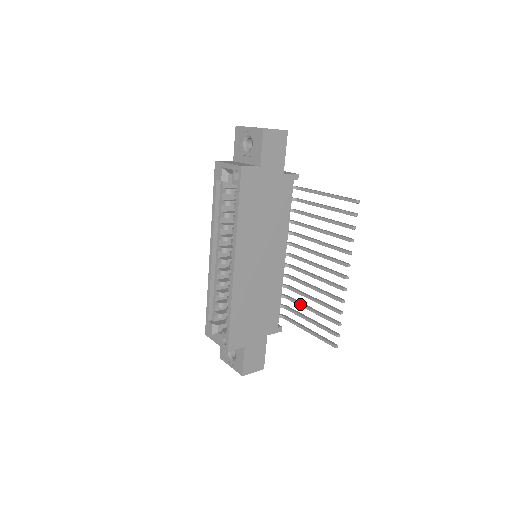
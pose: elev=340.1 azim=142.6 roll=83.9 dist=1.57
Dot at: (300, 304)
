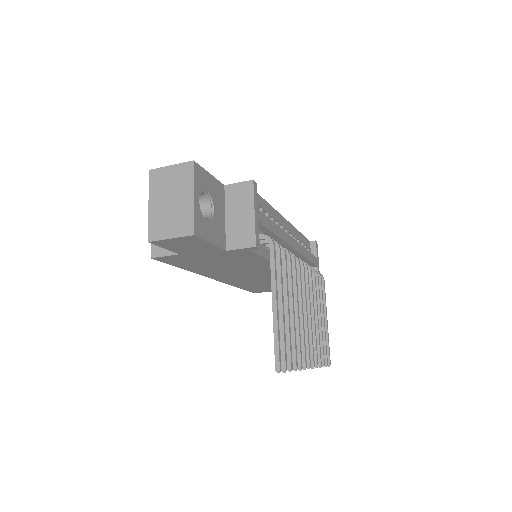
Dot at: occluded
